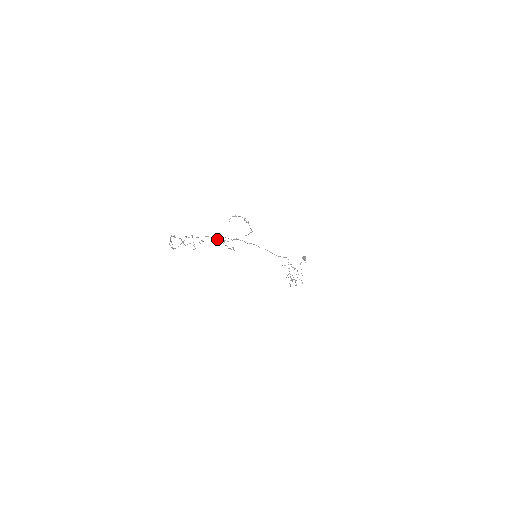
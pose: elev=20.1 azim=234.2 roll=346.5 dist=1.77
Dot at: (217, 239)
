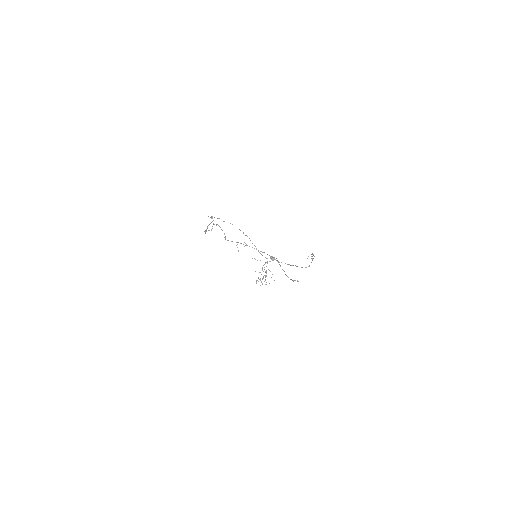
Dot at: occluded
